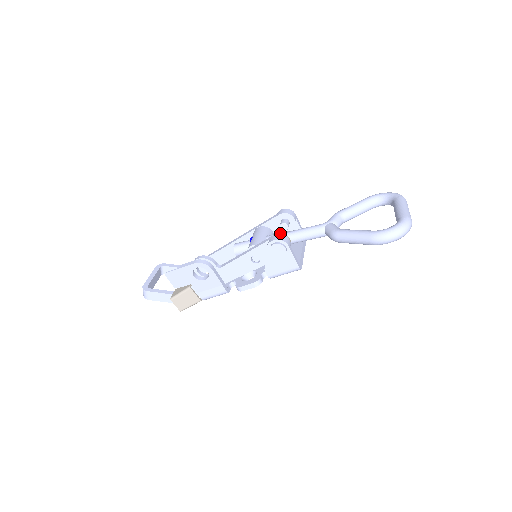
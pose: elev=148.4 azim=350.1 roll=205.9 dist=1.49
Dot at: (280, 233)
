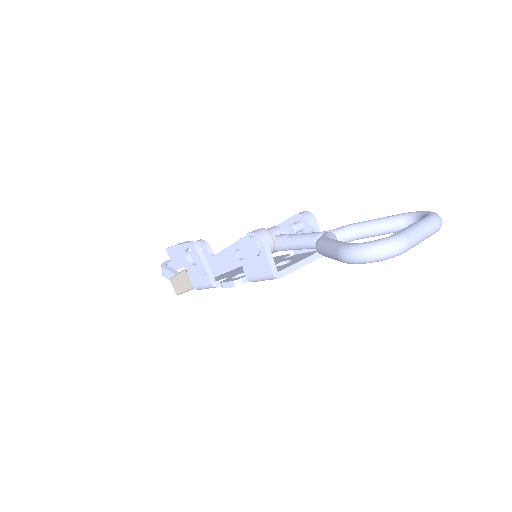
Dot at: (264, 228)
